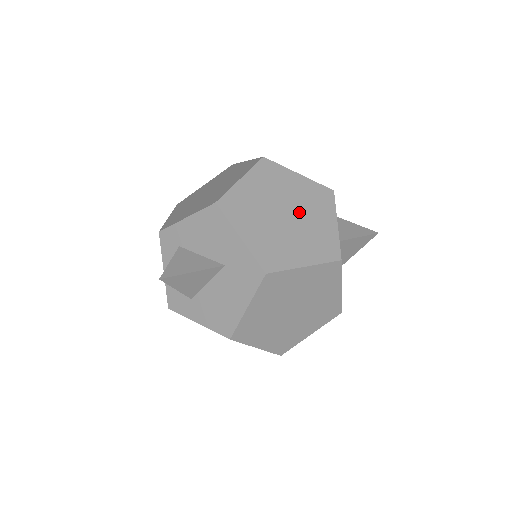
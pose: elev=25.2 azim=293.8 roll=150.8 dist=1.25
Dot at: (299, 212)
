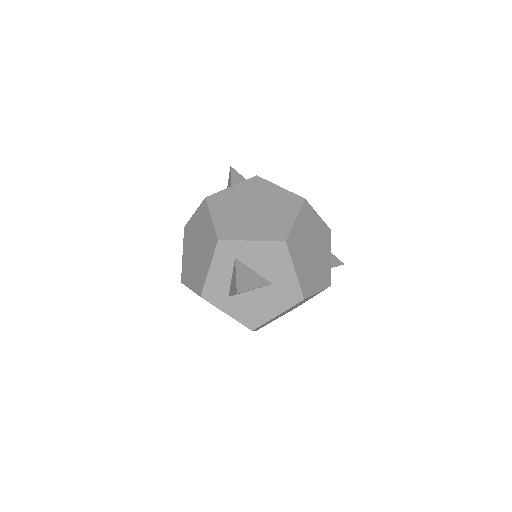
Dot at: (318, 248)
